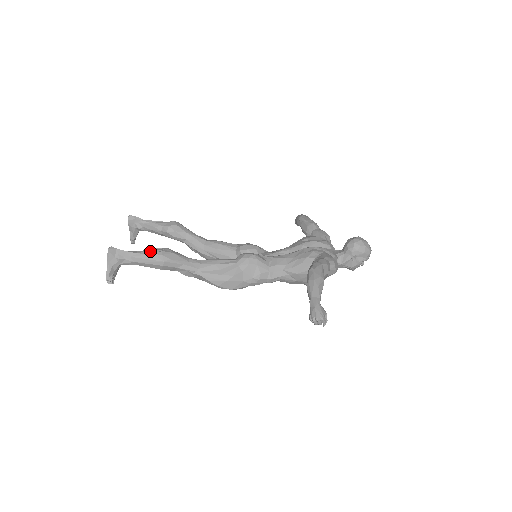
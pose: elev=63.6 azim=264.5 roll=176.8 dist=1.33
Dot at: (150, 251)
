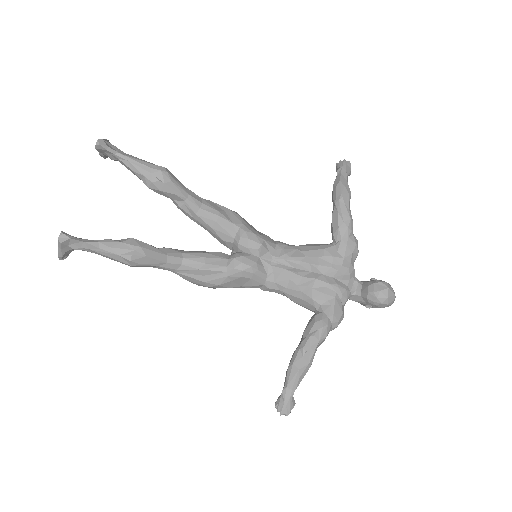
Dot at: (116, 249)
